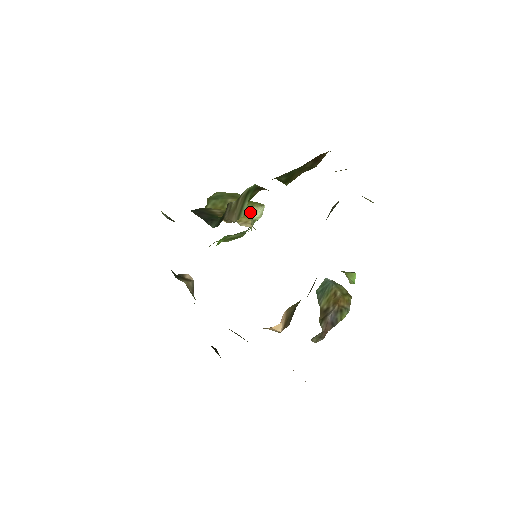
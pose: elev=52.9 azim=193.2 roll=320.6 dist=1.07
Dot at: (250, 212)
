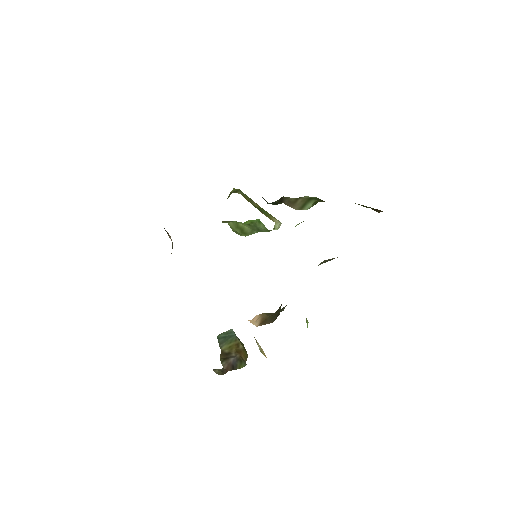
Dot at: (274, 219)
